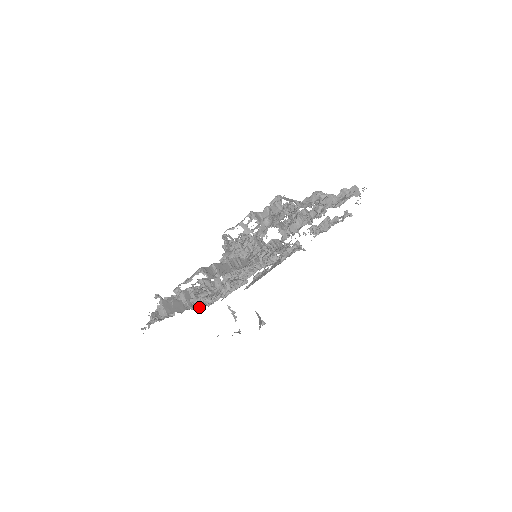
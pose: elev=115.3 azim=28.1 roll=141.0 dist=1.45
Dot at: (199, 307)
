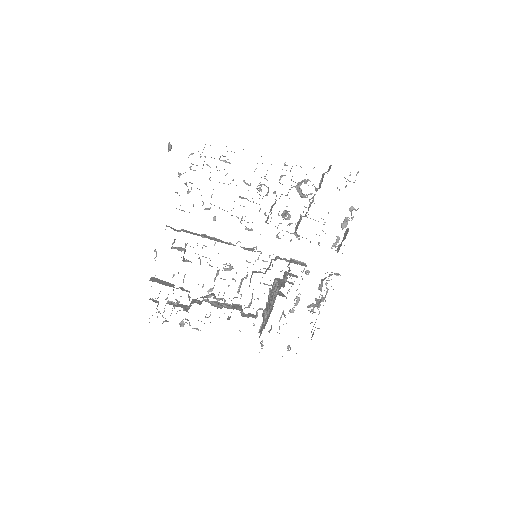
Dot at: occluded
